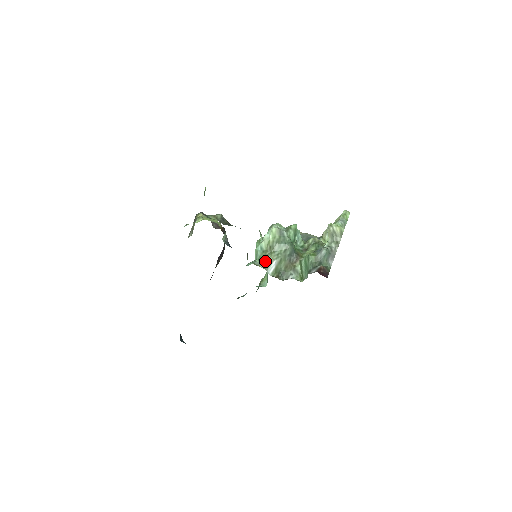
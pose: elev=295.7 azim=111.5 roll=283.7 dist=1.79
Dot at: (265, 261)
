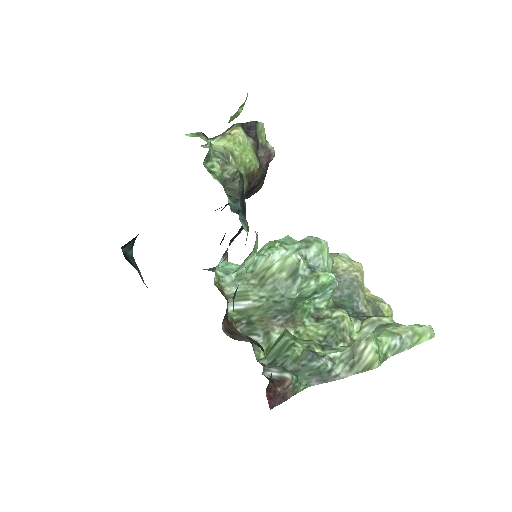
Dot at: (237, 289)
